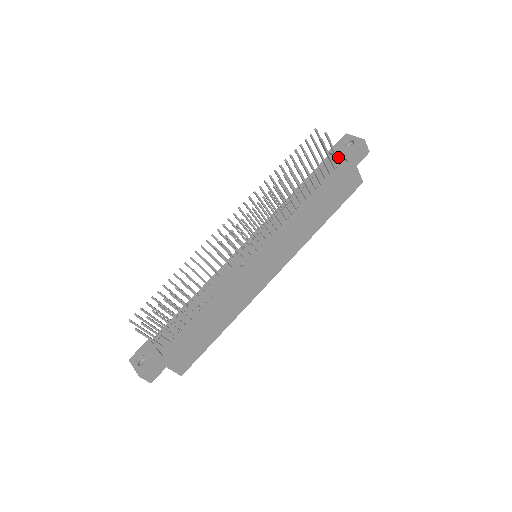
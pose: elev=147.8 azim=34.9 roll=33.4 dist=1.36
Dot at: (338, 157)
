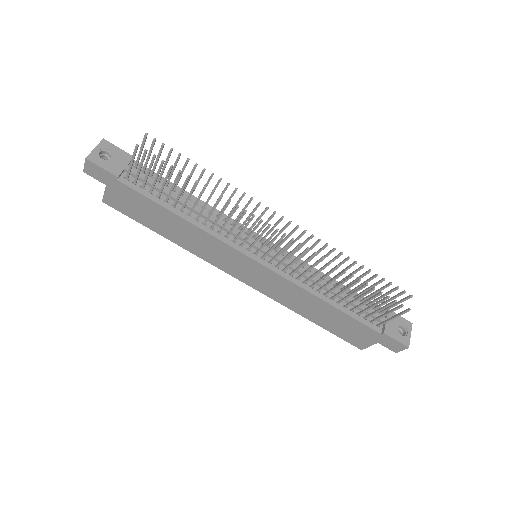
Dot at: occluded
